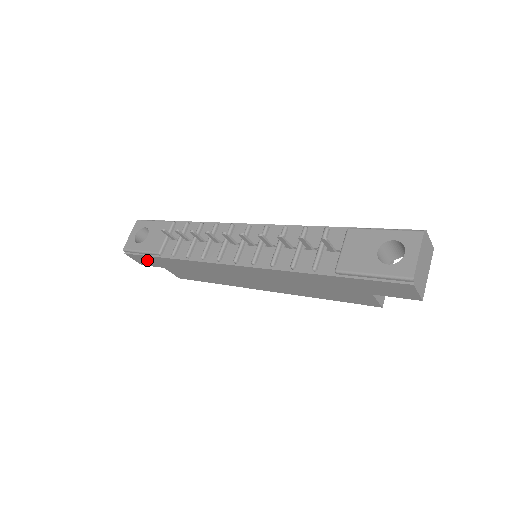
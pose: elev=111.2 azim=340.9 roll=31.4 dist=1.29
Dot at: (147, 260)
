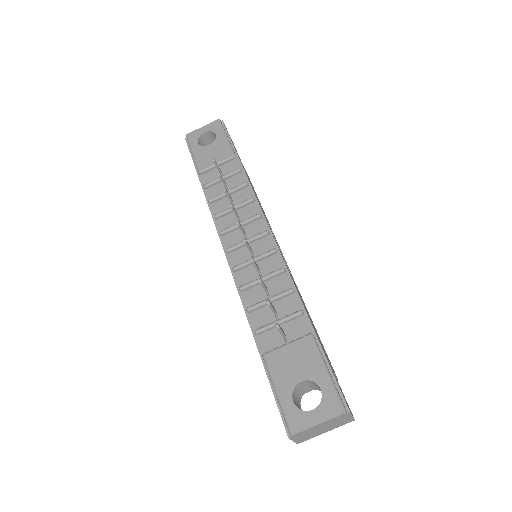
Dot at: occluded
